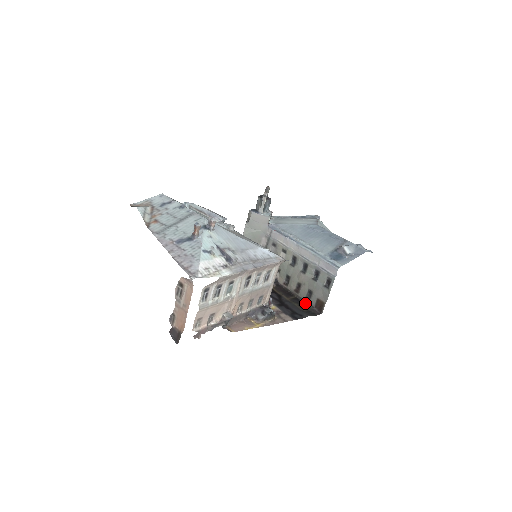
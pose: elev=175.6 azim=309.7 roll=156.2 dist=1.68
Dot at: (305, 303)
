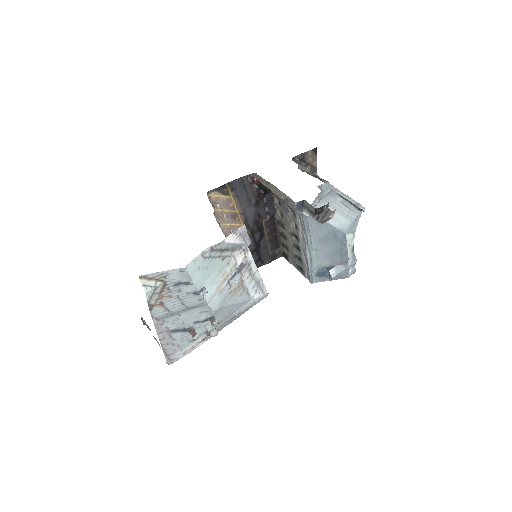
Dot at: (279, 242)
